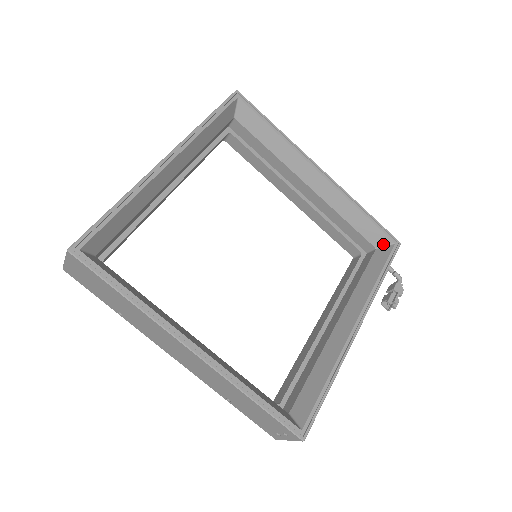
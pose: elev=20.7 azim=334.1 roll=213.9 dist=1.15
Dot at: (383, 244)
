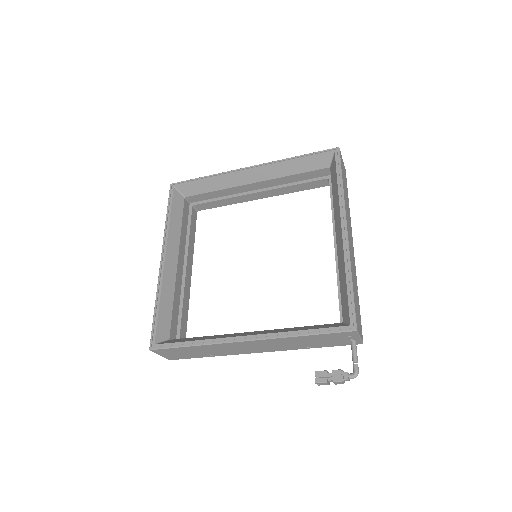
Dot at: (346, 321)
